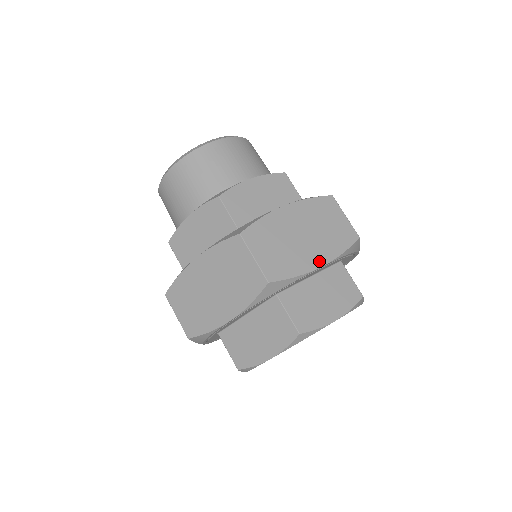
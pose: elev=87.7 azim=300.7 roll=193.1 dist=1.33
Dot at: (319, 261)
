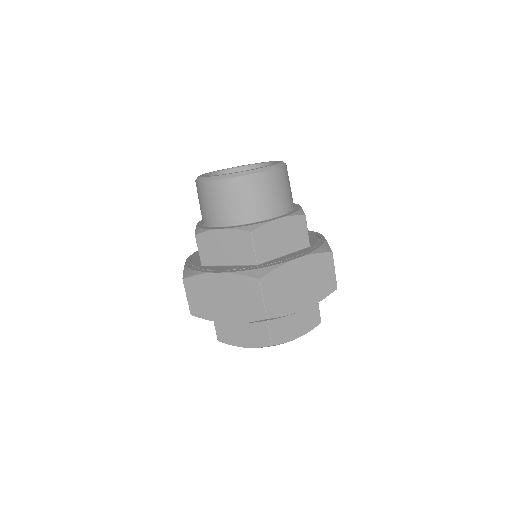
Dot at: (304, 305)
